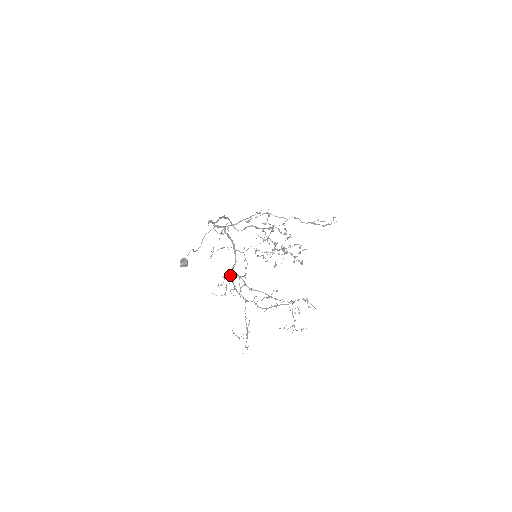
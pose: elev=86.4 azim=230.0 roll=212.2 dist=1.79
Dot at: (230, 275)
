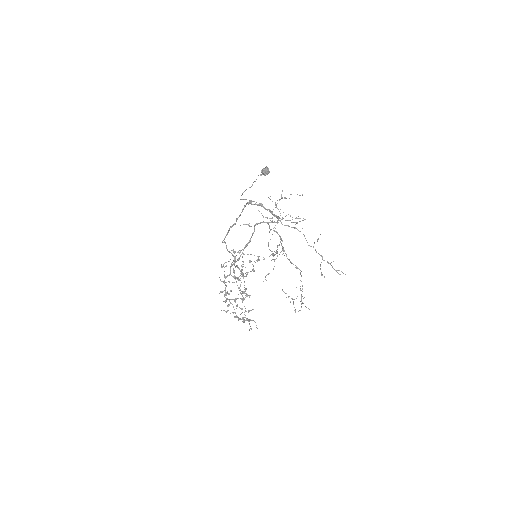
Dot at: (269, 222)
